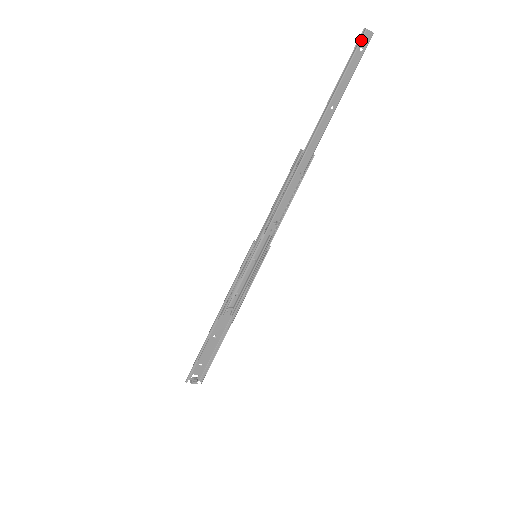
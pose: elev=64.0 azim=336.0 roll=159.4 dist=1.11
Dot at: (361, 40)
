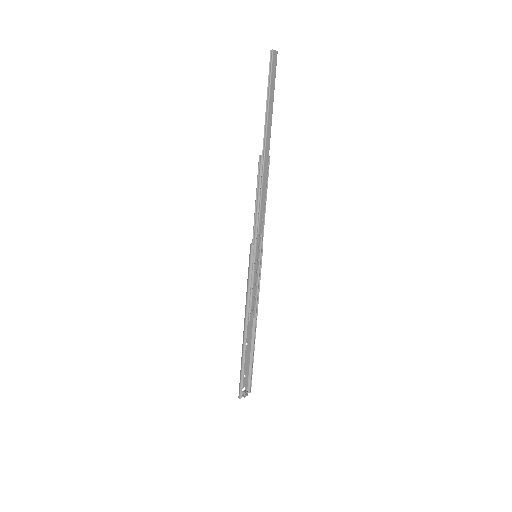
Dot at: (272, 59)
